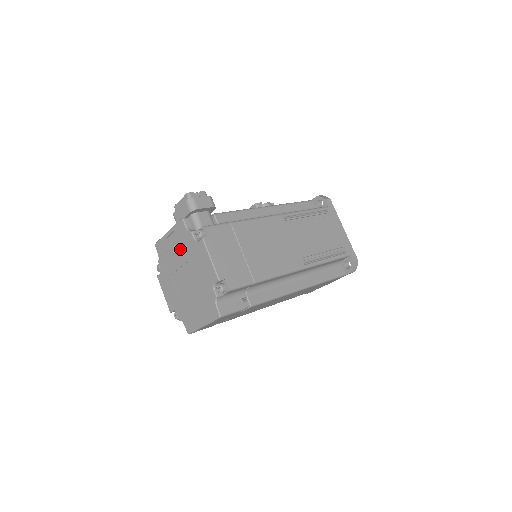
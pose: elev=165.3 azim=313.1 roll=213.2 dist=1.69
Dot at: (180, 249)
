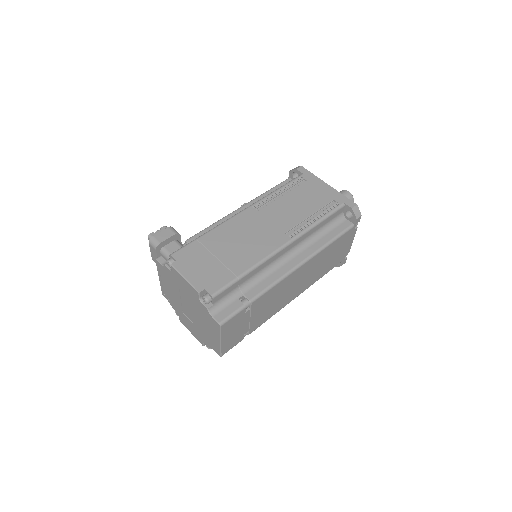
Dot at: (171, 286)
